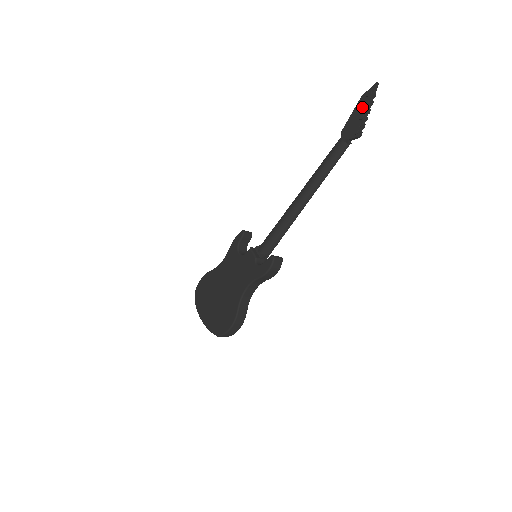
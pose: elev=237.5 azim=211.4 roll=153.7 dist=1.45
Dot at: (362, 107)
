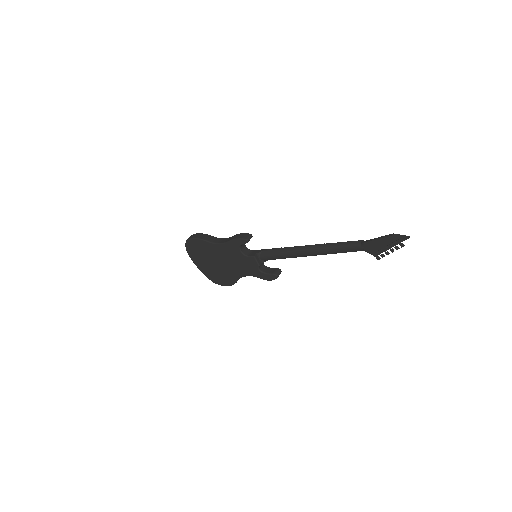
Dot at: (389, 243)
